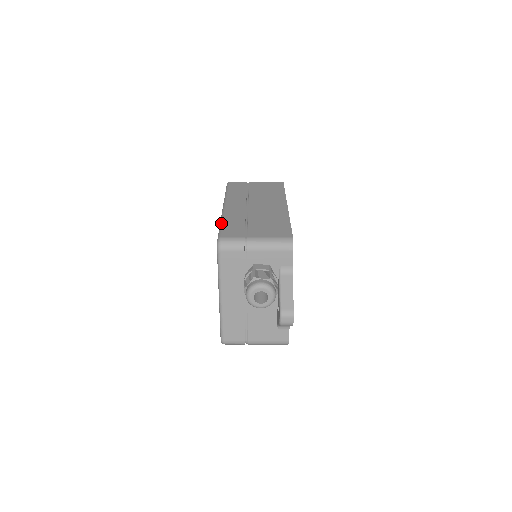
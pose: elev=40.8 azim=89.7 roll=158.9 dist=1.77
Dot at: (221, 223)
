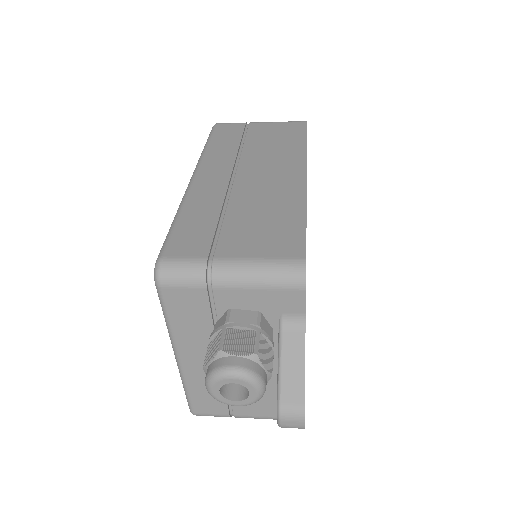
Dot at: (174, 219)
